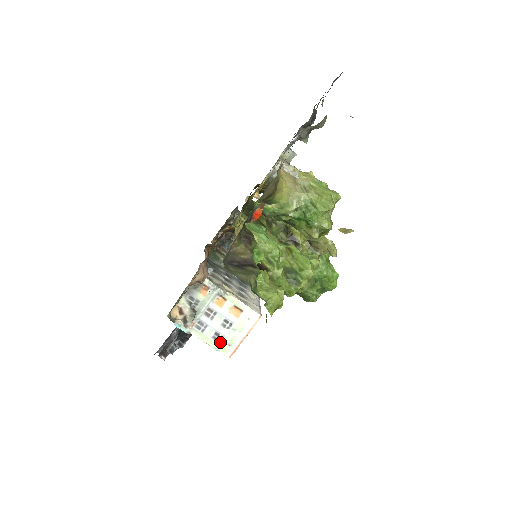
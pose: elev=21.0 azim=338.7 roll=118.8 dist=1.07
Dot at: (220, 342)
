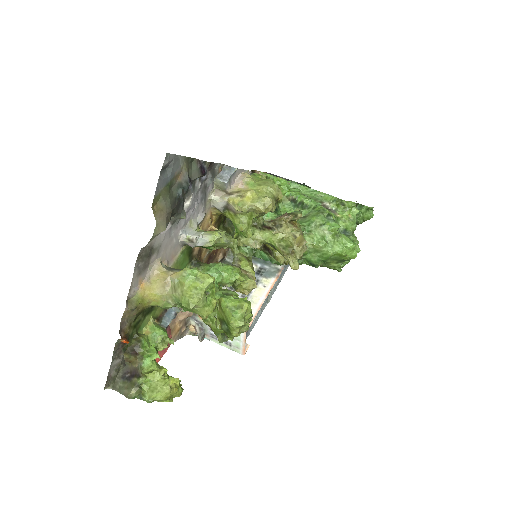
Dot at: (231, 346)
